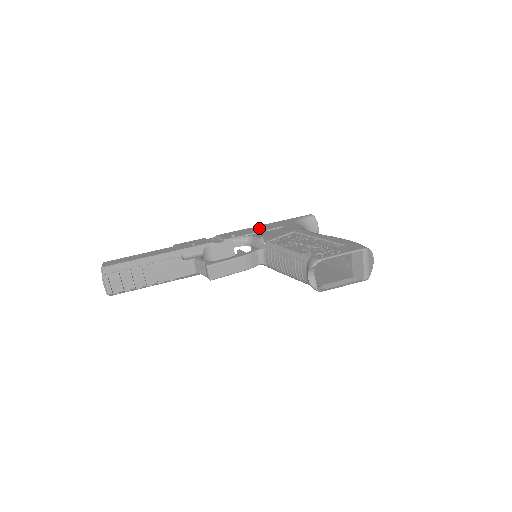
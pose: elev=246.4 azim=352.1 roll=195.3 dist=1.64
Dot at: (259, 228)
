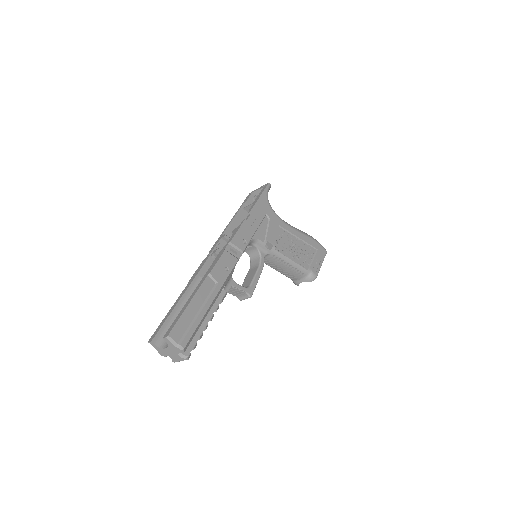
Dot at: (254, 222)
